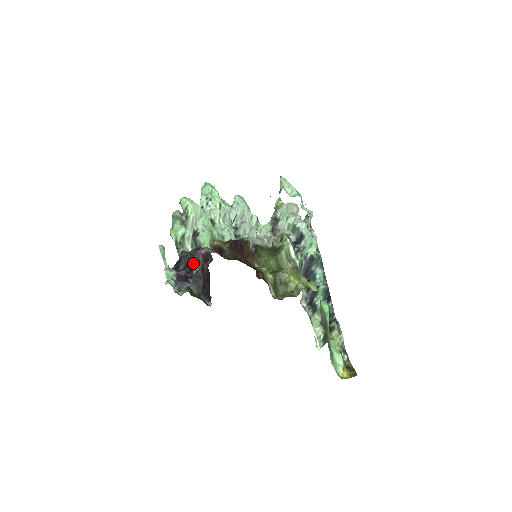
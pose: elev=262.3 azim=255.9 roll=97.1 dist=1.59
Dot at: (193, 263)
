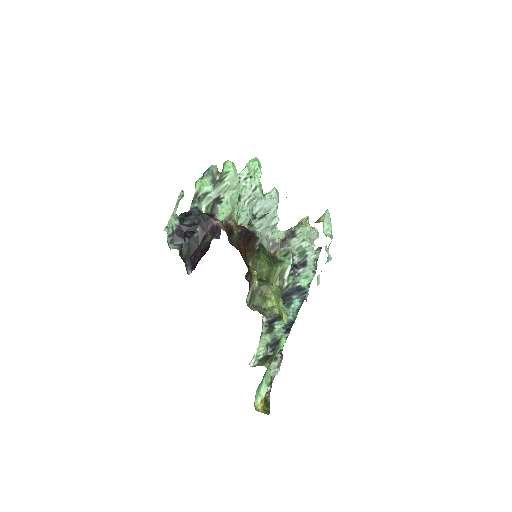
Dot at: (200, 227)
